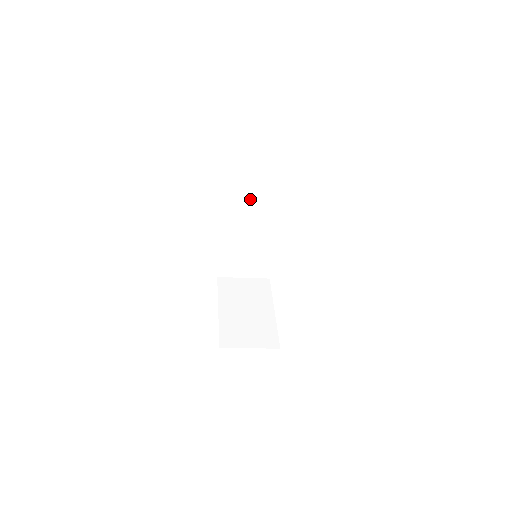
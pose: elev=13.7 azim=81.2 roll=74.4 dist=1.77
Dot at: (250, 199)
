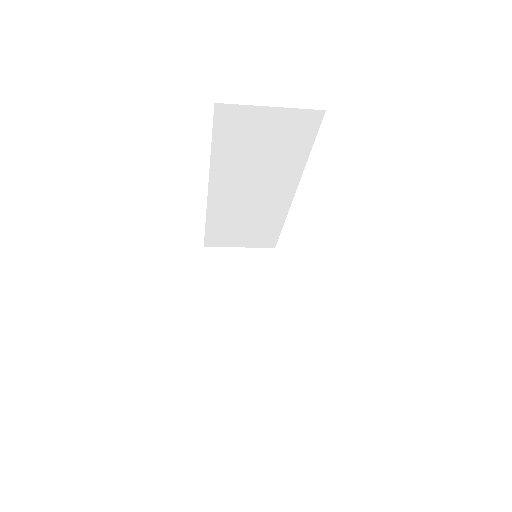
Dot at: (250, 163)
